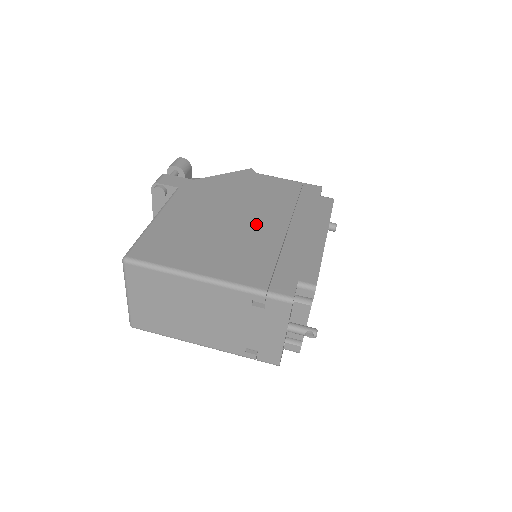
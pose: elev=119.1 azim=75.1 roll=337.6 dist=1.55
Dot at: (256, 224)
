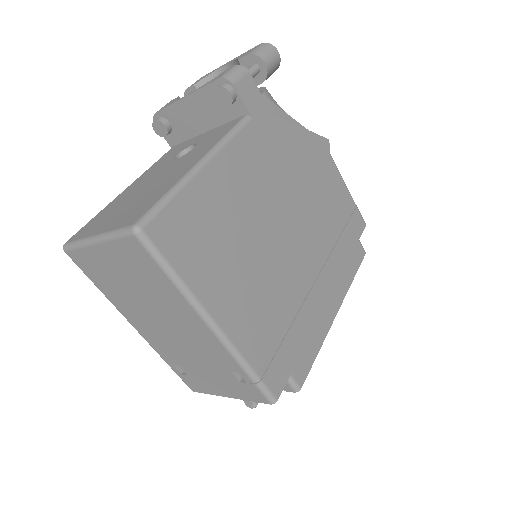
Dot at: (295, 253)
